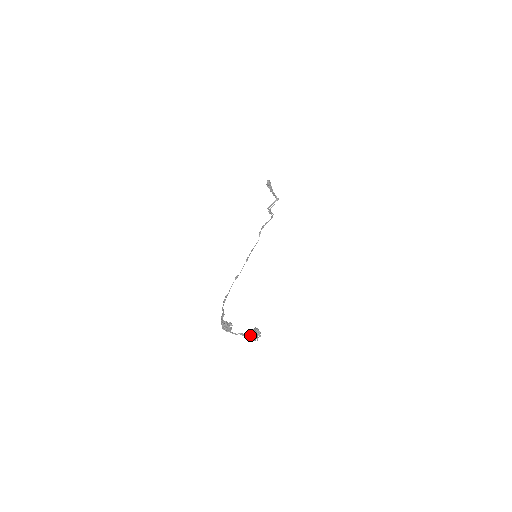
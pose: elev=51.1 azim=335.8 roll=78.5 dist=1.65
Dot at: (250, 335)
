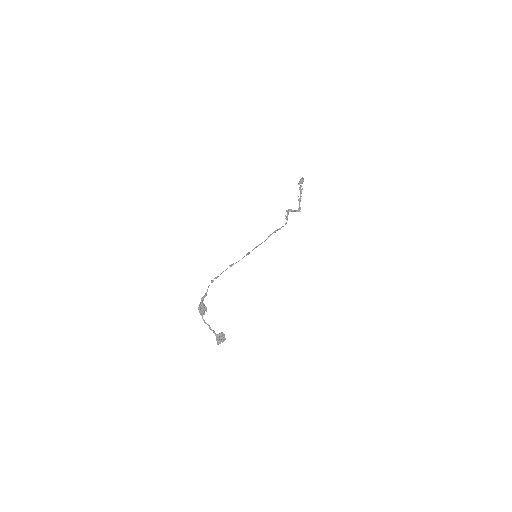
Dot at: (216, 335)
